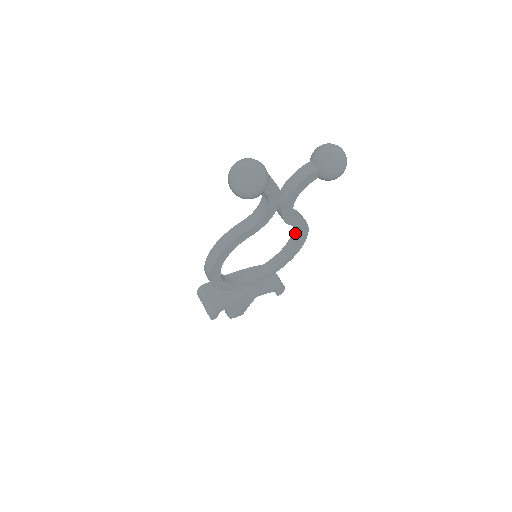
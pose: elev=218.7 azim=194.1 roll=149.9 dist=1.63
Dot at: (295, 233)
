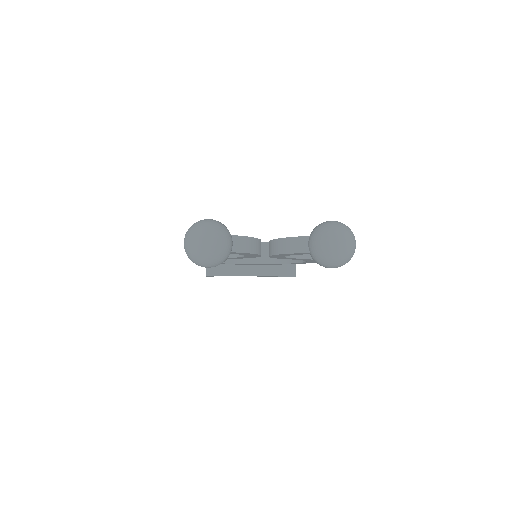
Dot at: occluded
